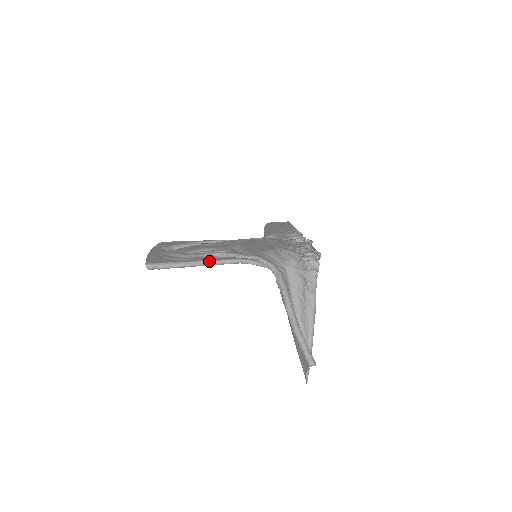
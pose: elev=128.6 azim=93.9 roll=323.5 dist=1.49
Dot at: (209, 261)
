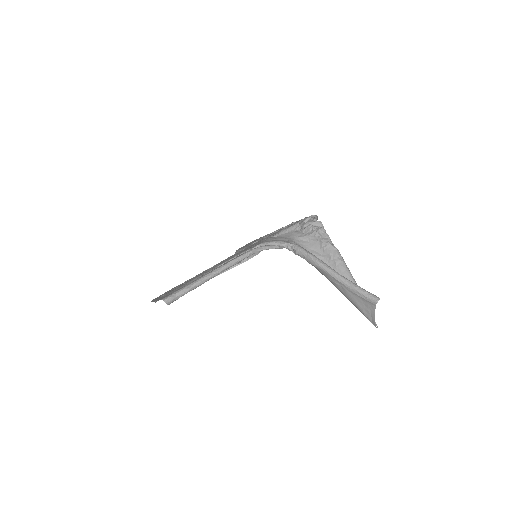
Dot at: (224, 265)
